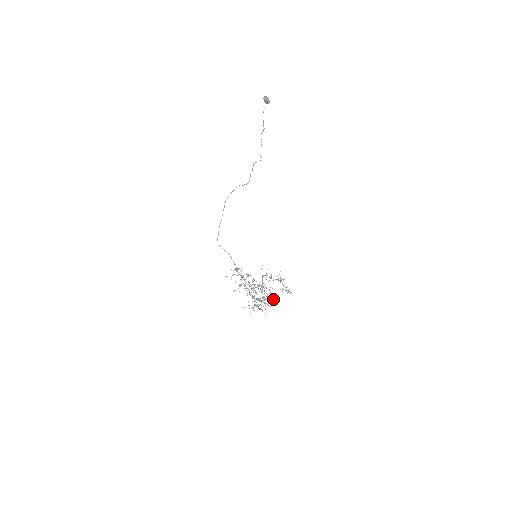
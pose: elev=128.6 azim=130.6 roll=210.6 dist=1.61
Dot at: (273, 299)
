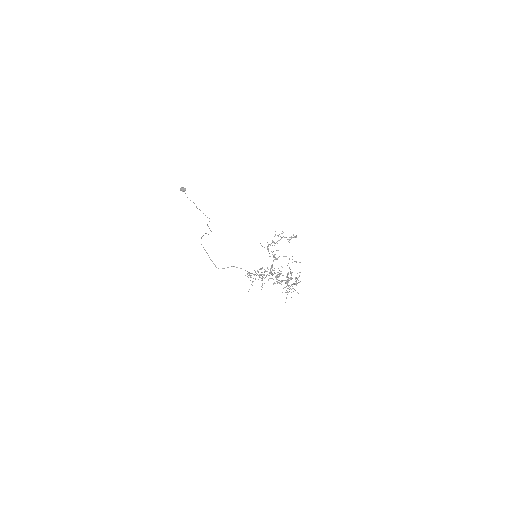
Dot at: occluded
